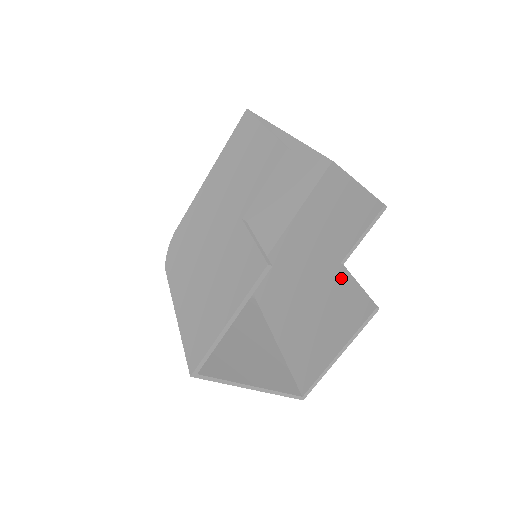
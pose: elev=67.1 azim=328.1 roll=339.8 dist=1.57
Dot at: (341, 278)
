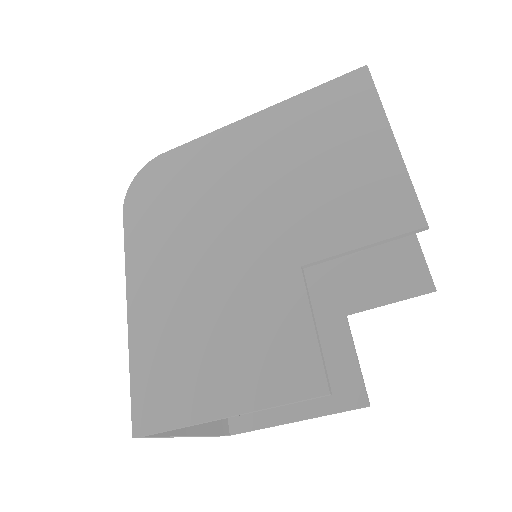
Dot at: (339, 334)
